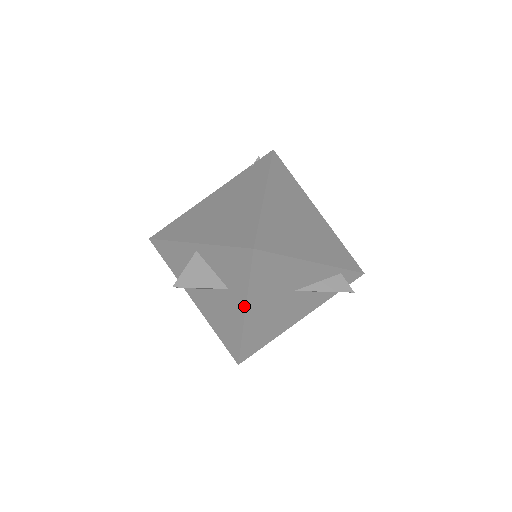
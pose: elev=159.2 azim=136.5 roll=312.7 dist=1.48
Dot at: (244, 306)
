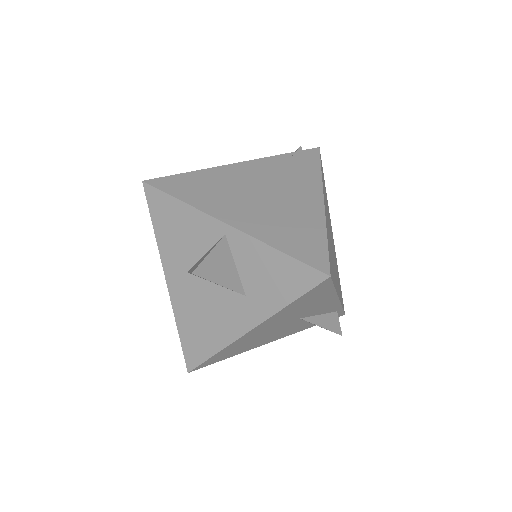
Dot at: (257, 323)
